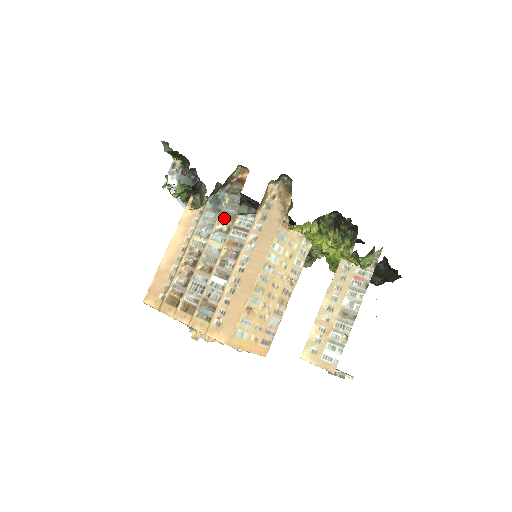
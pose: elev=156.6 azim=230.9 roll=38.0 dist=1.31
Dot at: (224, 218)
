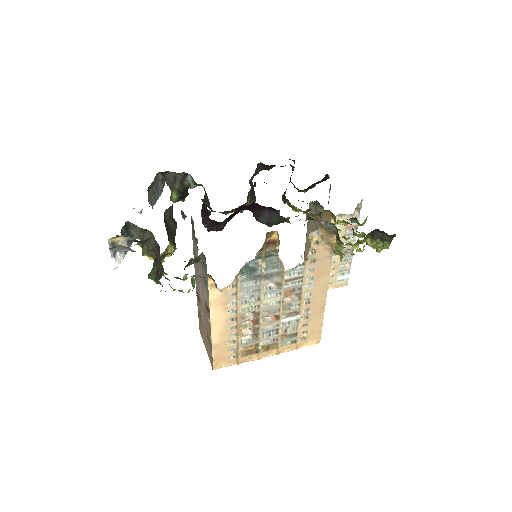
Dot at: (269, 279)
